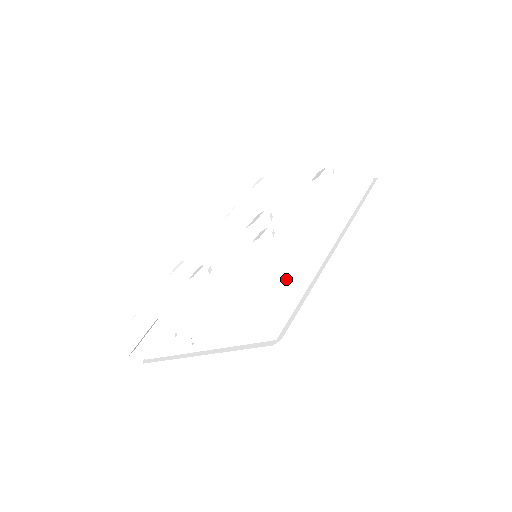
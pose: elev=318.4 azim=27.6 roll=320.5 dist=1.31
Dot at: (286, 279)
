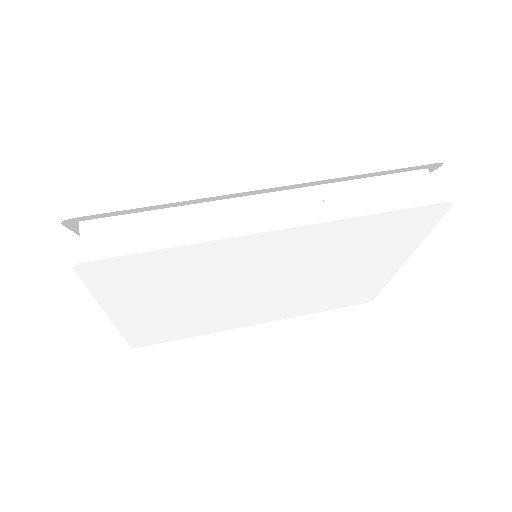
Dot at: (122, 186)
